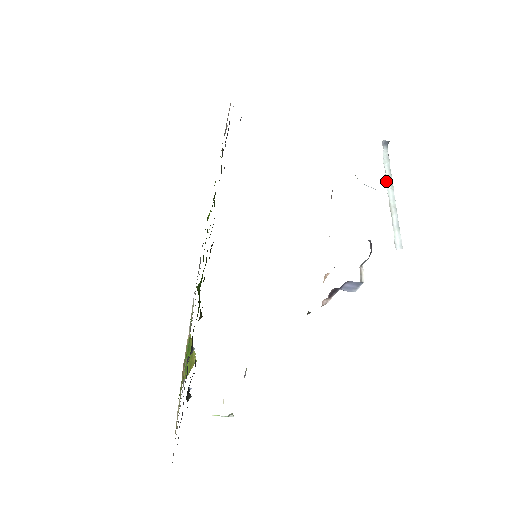
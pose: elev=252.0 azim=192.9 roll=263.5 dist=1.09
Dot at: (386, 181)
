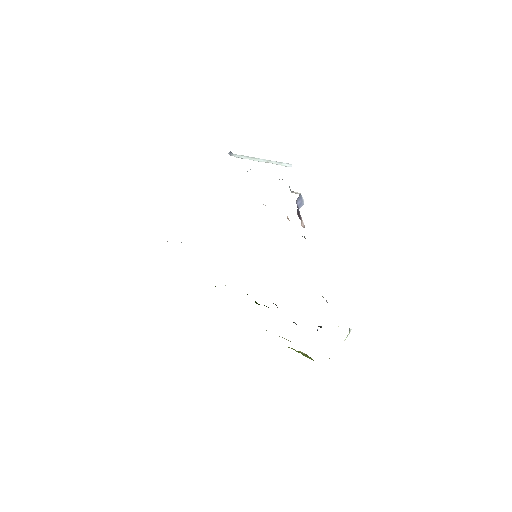
Dot at: occluded
